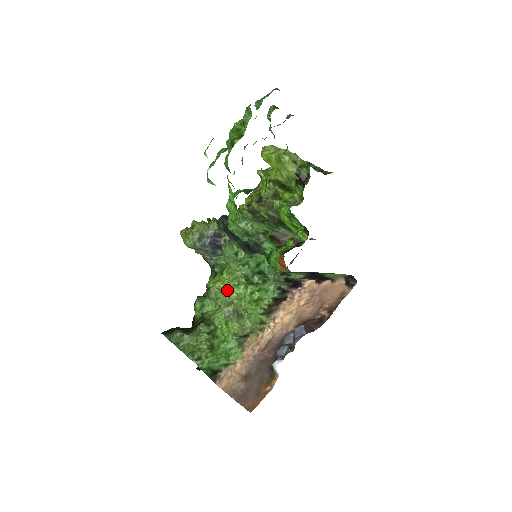
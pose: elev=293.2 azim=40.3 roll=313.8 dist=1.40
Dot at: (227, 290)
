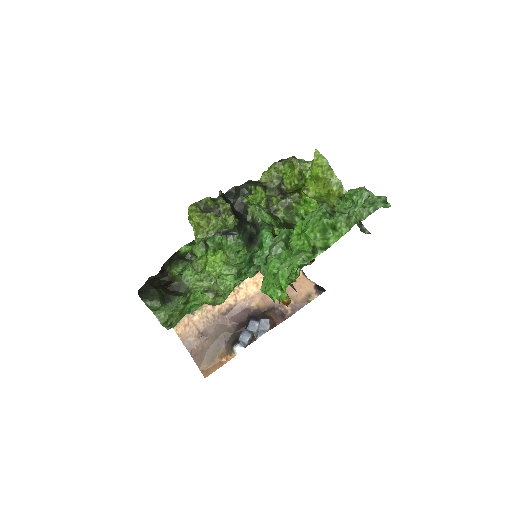
Dot at: (216, 276)
